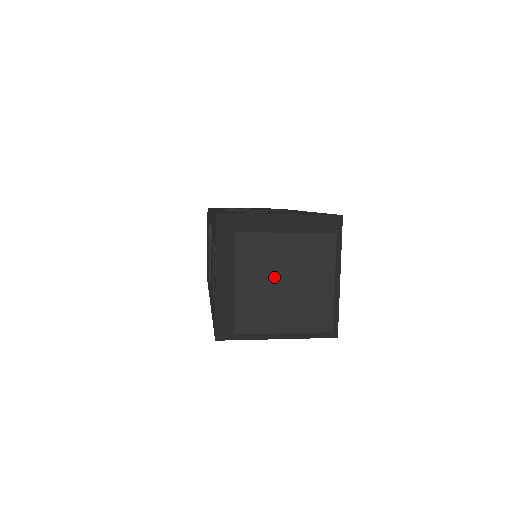
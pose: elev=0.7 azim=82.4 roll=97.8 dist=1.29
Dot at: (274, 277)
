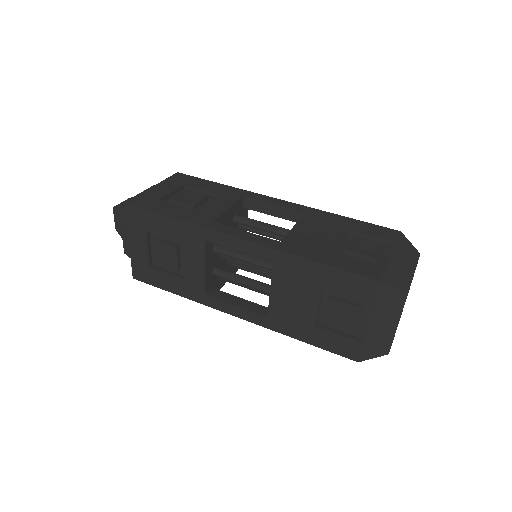
Dot at: occluded
